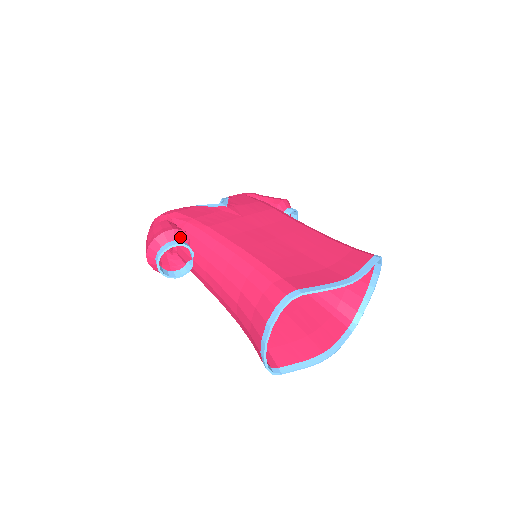
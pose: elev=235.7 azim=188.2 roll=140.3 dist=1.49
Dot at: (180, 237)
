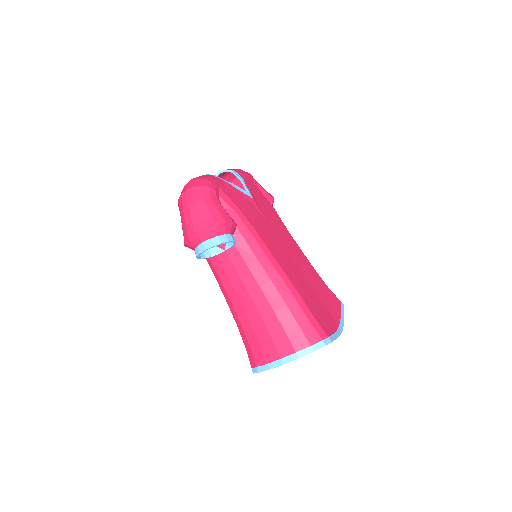
Dot at: (233, 231)
